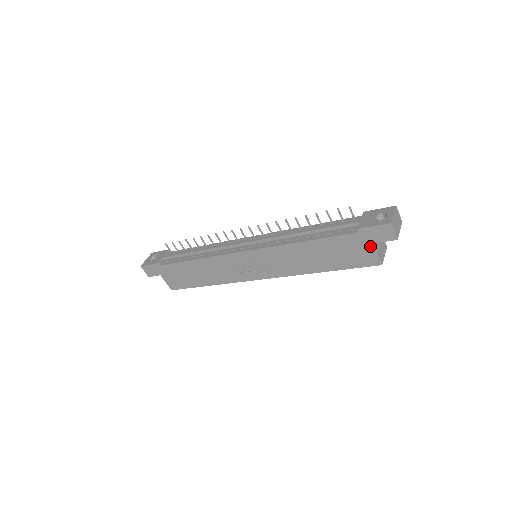
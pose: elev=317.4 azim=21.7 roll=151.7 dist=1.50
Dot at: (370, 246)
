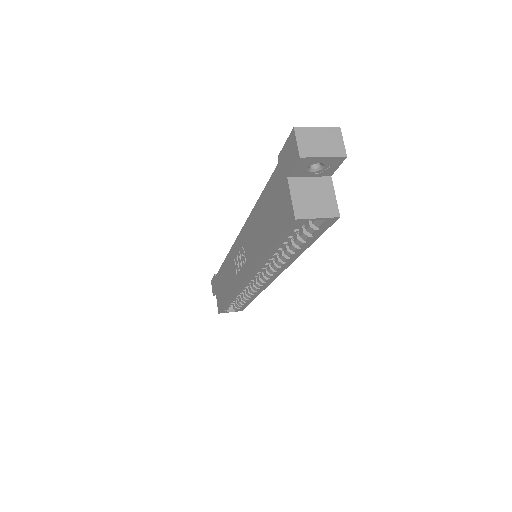
Dot at: (286, 184)
